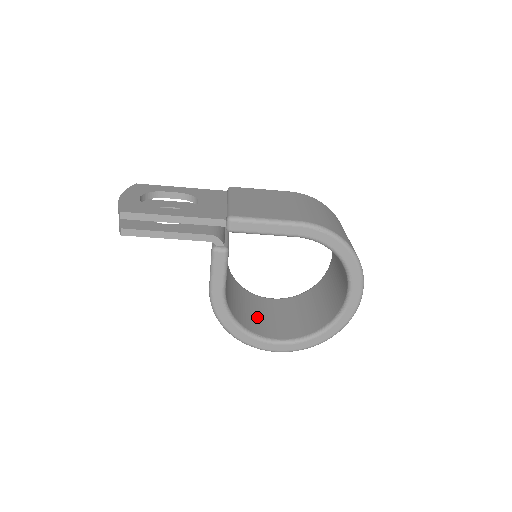
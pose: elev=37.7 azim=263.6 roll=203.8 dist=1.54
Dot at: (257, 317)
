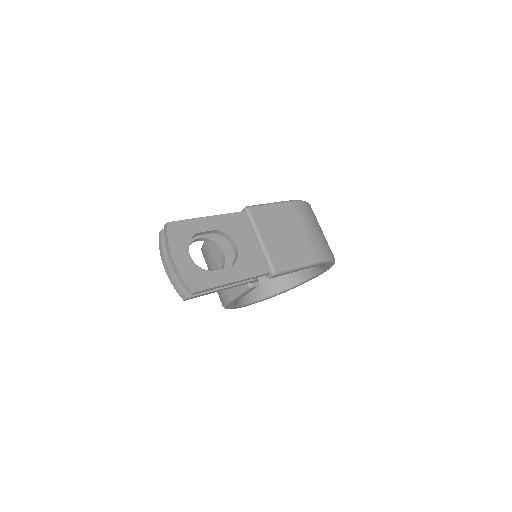
Dot at: occluded
